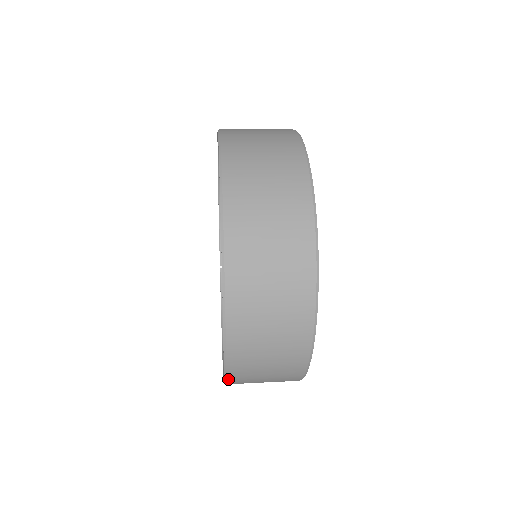
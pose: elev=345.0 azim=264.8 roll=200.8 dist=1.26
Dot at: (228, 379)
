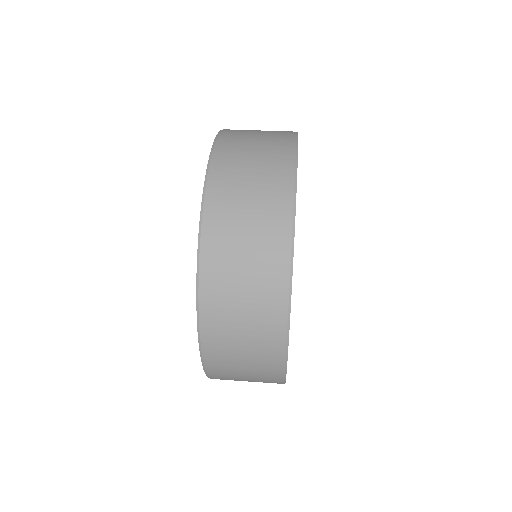
Dot at: occluded
